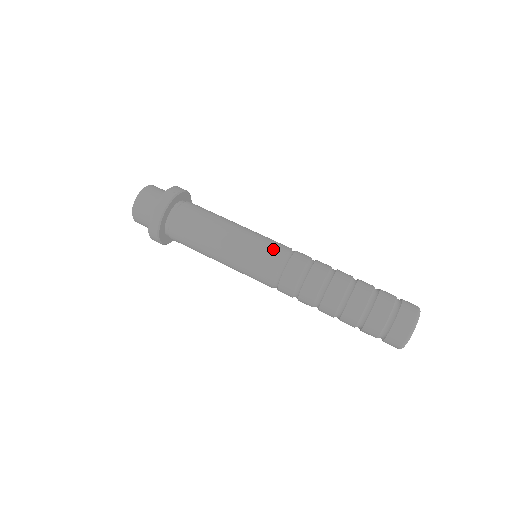
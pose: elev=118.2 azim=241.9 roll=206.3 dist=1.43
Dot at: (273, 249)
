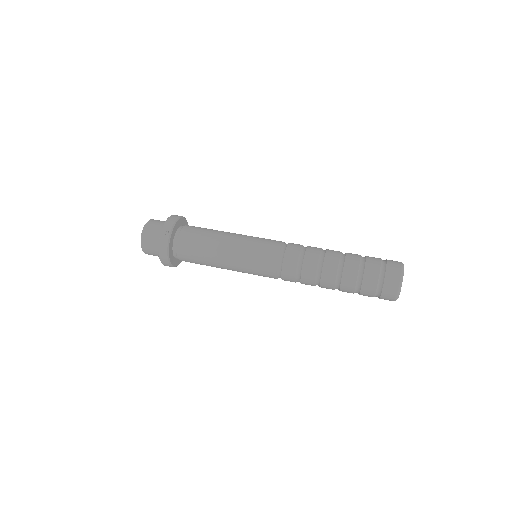
Dot at: (266, 258)
